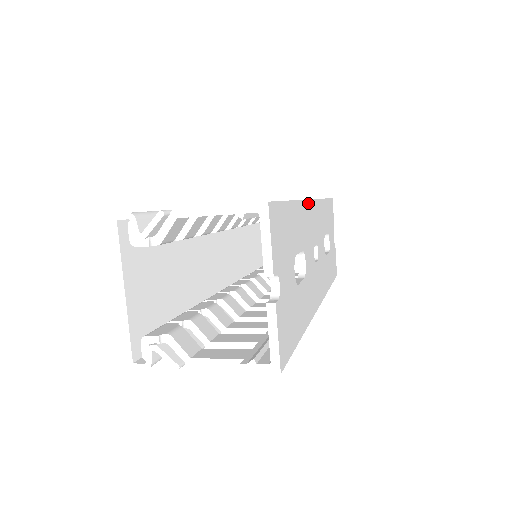
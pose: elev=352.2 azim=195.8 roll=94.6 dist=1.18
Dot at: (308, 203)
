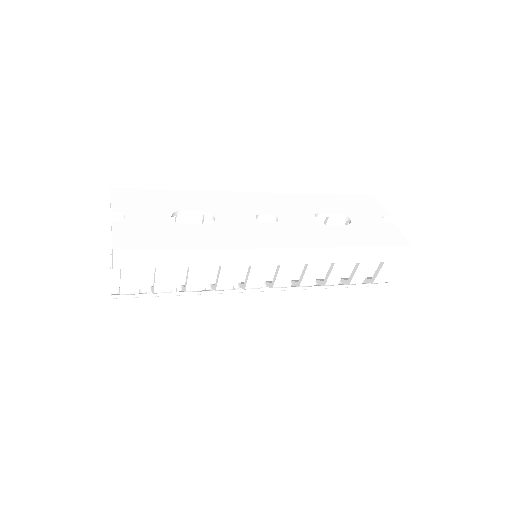
Dot at: (234, 193)
